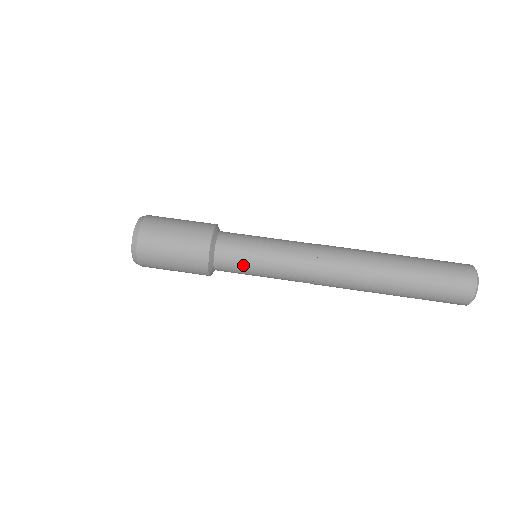
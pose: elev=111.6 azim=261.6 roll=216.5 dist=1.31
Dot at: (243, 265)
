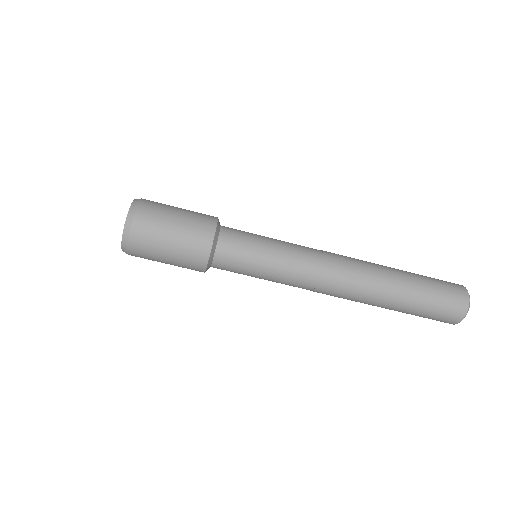
Dot at: (245, 263)
